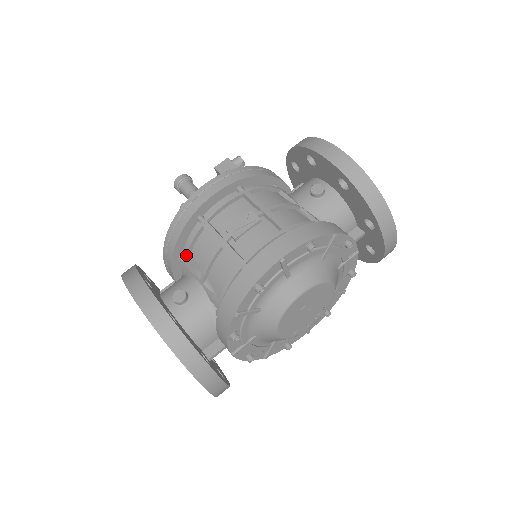
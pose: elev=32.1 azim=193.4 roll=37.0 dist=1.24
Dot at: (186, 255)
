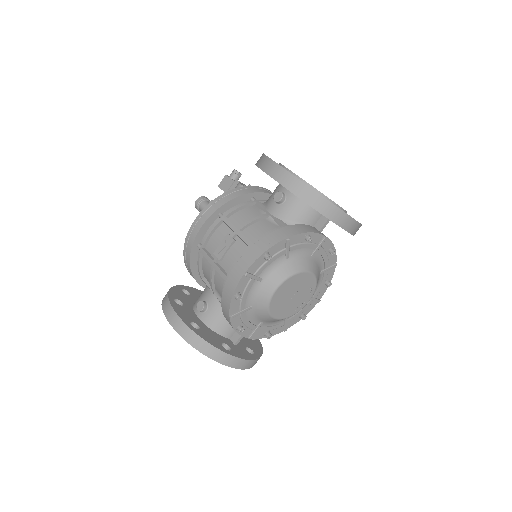
Dot at: (200, 274)
